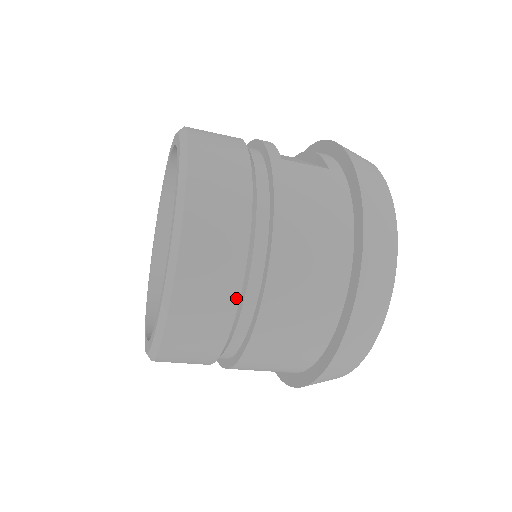
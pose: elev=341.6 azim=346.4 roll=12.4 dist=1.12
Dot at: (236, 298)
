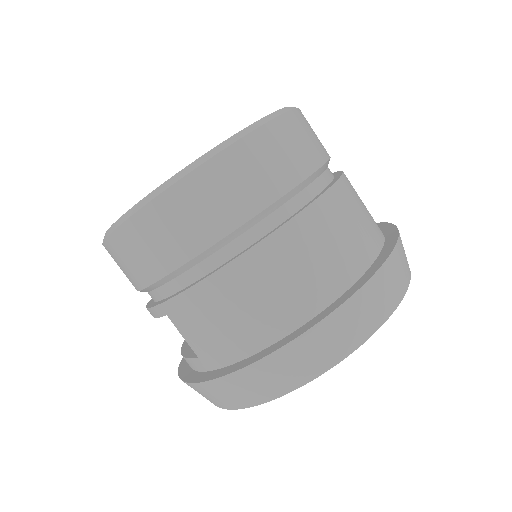
Dot at: (258, 209)
